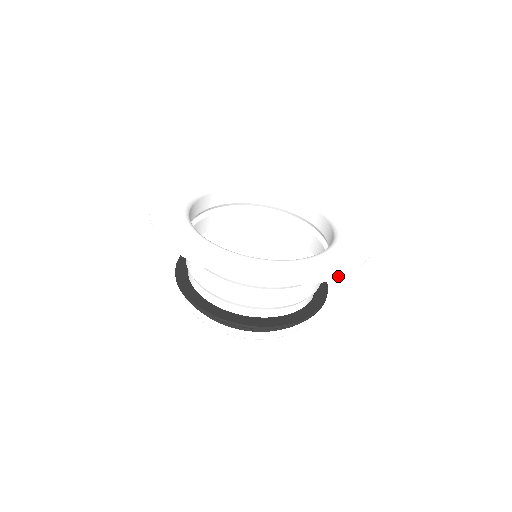
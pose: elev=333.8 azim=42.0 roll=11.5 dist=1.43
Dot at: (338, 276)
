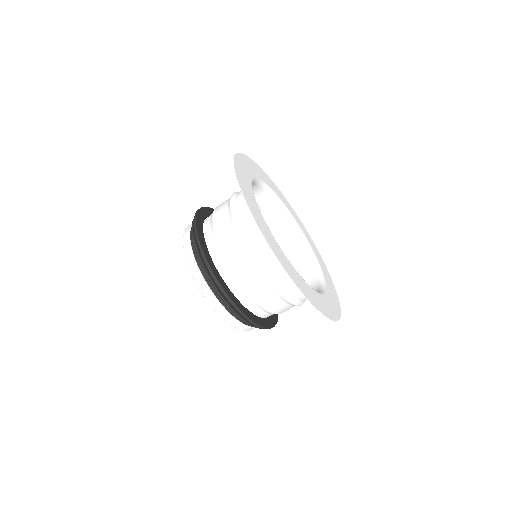
Dot at: (331, 319)
